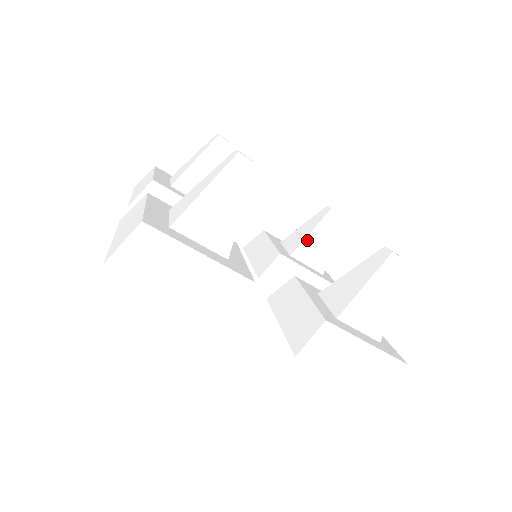
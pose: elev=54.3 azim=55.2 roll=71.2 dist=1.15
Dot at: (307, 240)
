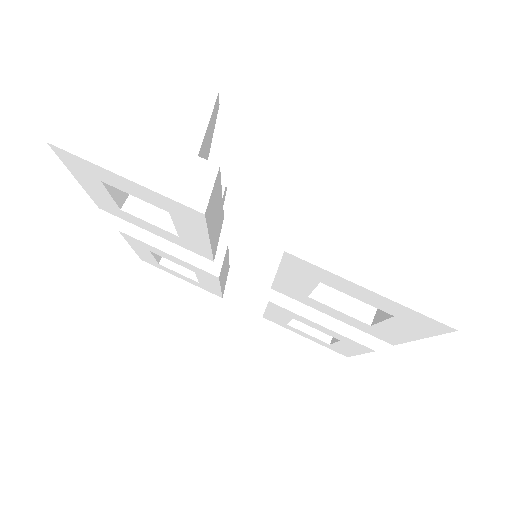
Dot at: occluded
